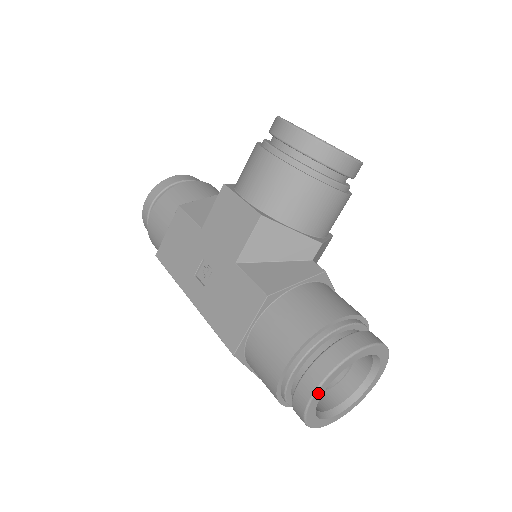
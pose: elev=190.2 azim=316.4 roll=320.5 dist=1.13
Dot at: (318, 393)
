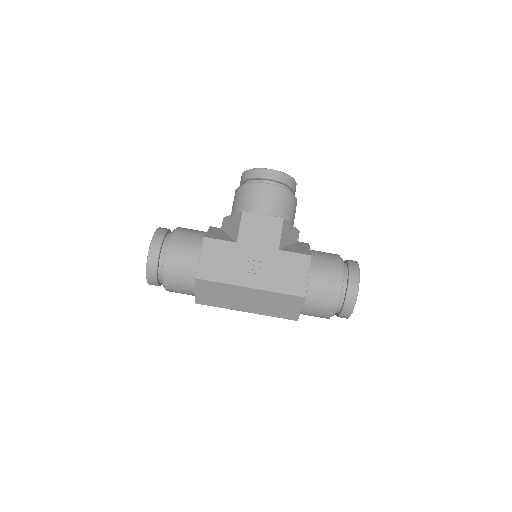
Dot at: (358, 287)
